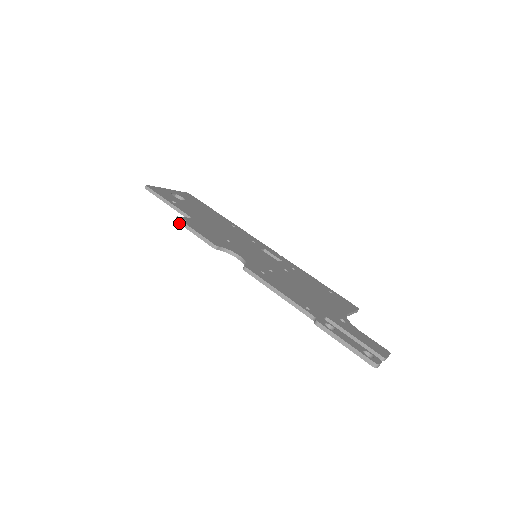
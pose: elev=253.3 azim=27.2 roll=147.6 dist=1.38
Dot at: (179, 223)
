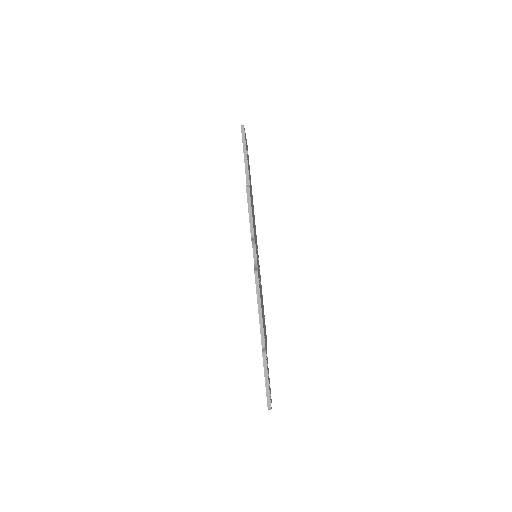
Dot at: (247, 192)
